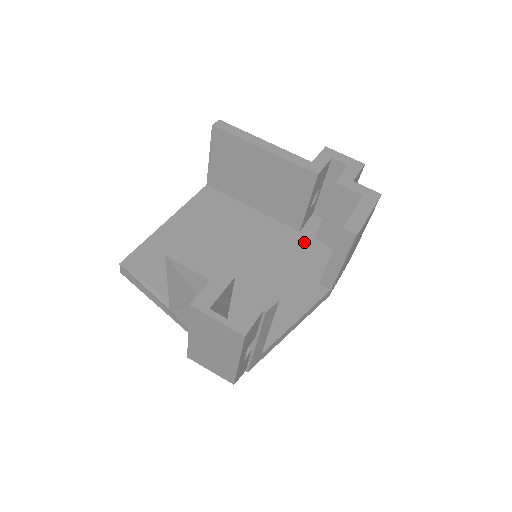
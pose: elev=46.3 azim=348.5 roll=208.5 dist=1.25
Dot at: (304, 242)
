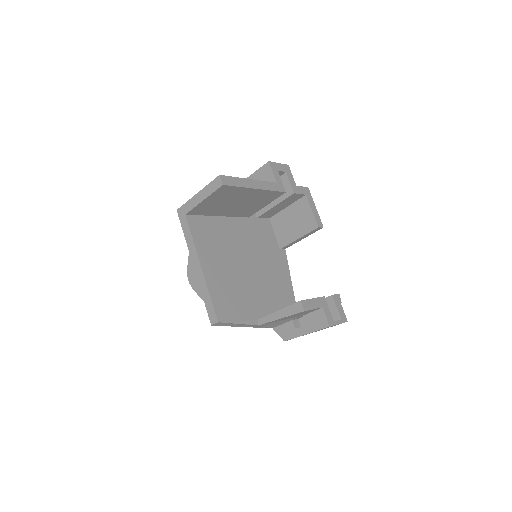
Dot at: (256, 224)
